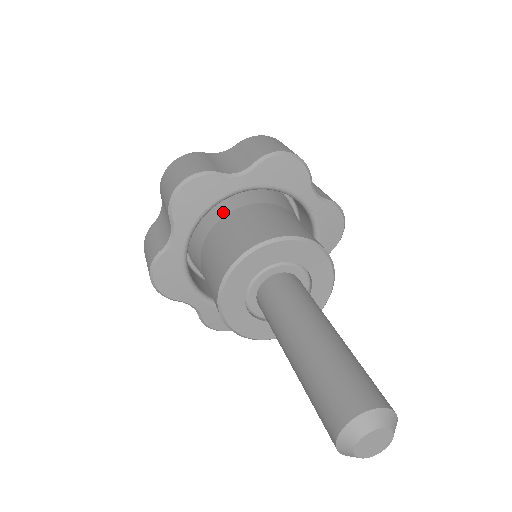
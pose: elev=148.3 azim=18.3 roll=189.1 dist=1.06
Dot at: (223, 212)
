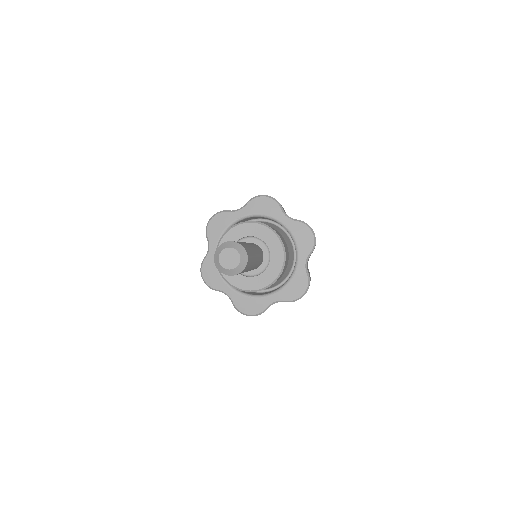
Dot at: occluded
